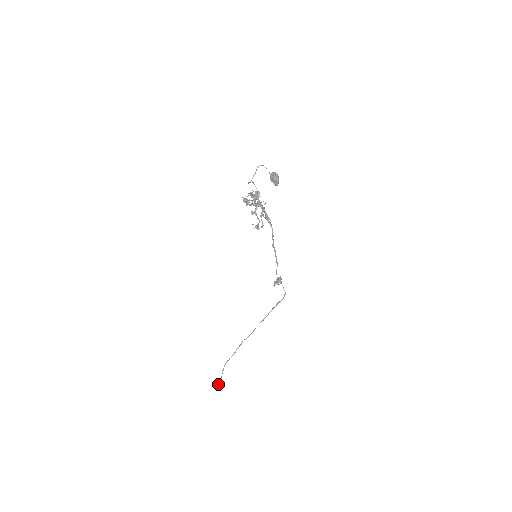
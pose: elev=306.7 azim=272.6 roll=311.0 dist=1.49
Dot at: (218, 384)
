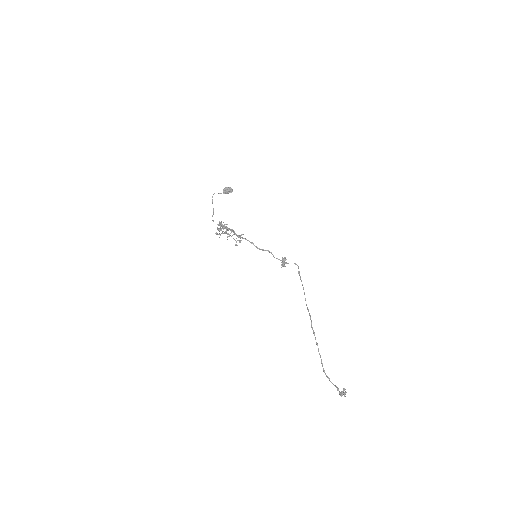
Dot at: (341, 395)
